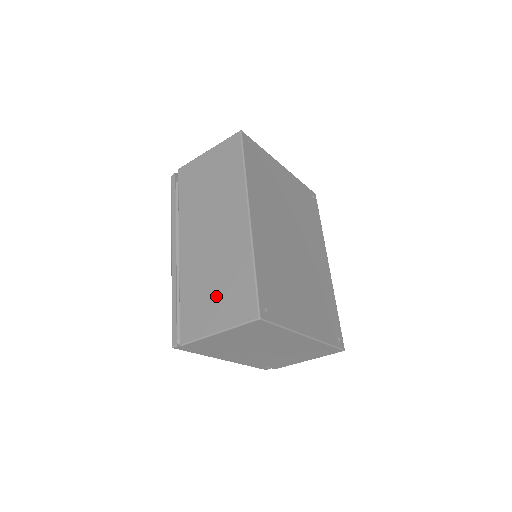
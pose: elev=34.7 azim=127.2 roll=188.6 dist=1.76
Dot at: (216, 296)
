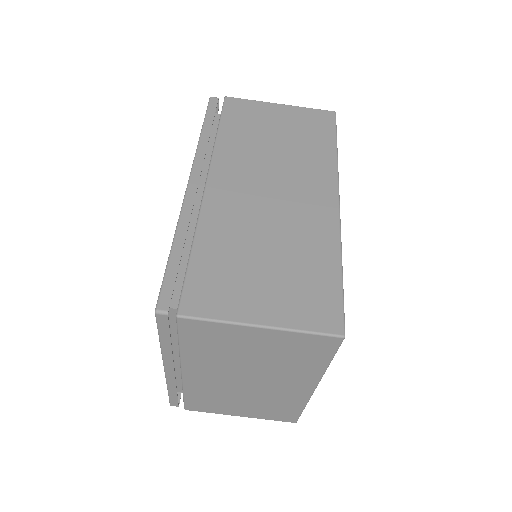
Dot at: (268, 274)
